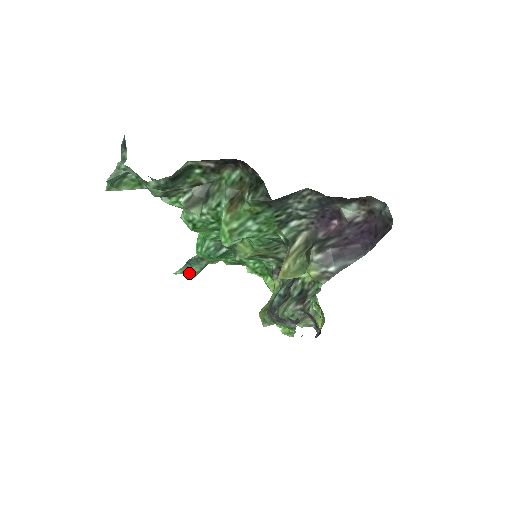
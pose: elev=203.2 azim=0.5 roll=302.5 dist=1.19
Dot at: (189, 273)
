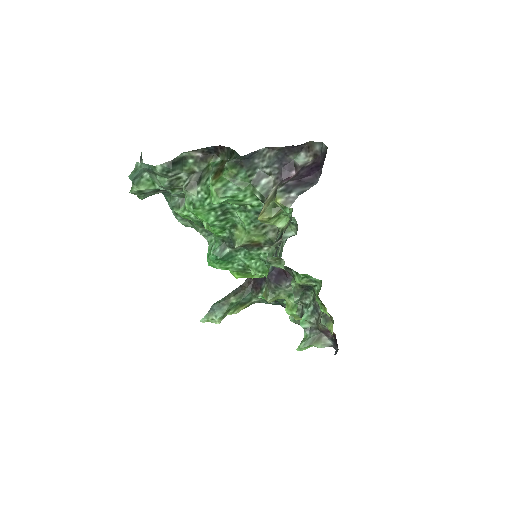
Dot at: (213, 320)
